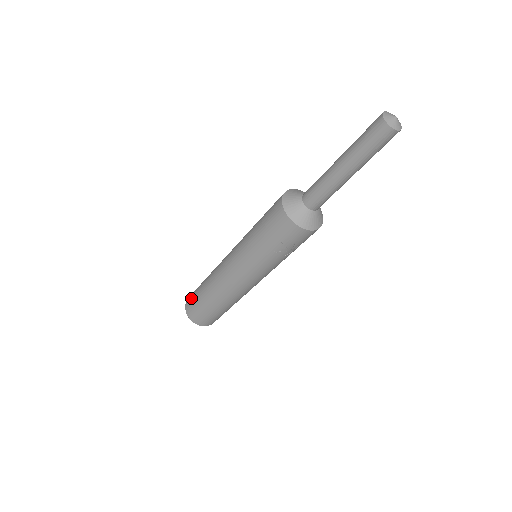
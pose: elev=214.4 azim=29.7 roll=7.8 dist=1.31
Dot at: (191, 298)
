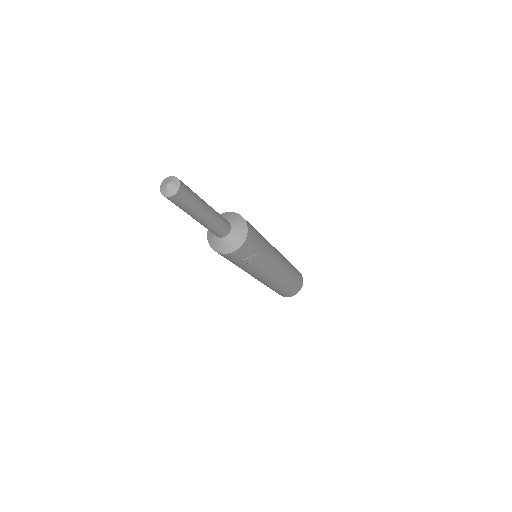
Dot at: occluded
